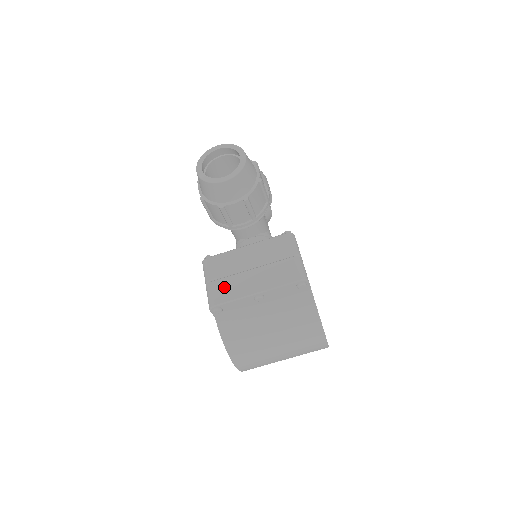
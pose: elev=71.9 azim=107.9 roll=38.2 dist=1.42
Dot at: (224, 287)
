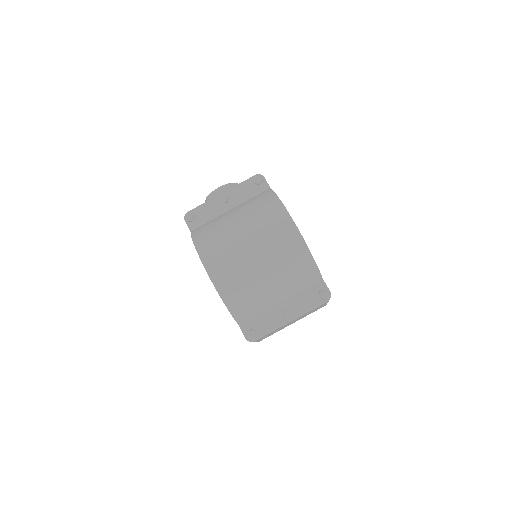
Dot at: occluded
